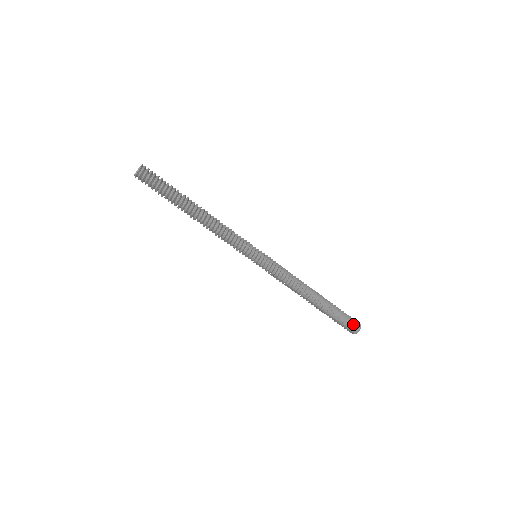
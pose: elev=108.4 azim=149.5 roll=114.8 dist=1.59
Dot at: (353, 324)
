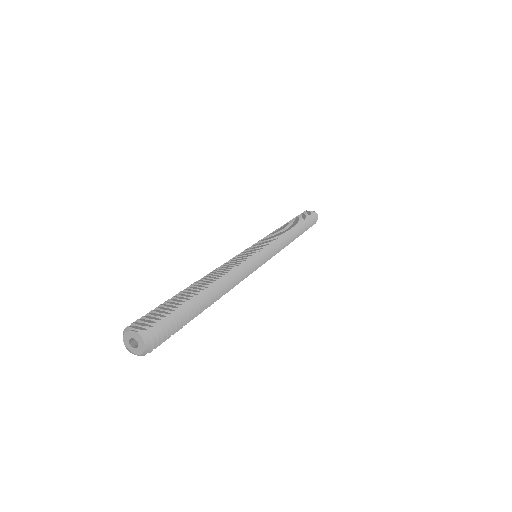
Dot at: (314, 219)
